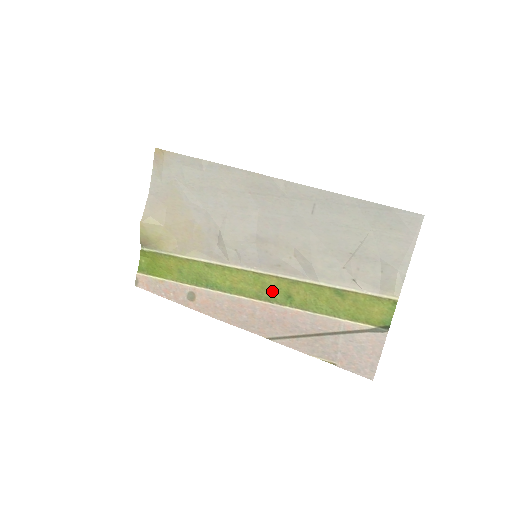
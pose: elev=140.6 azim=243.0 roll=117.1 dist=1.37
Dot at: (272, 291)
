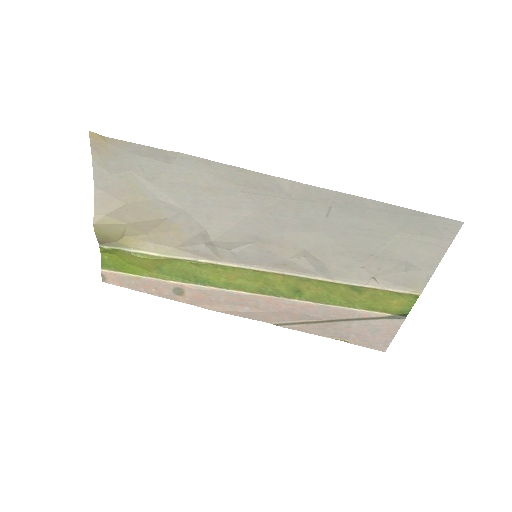
Dot at: (278, 287)
